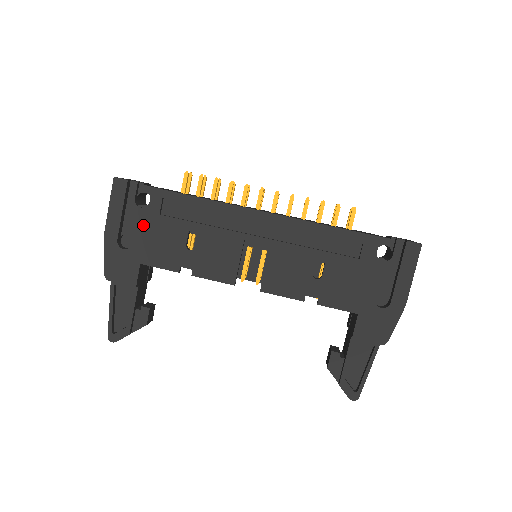
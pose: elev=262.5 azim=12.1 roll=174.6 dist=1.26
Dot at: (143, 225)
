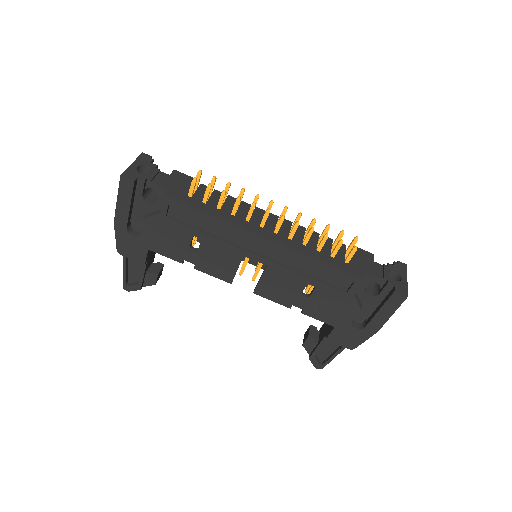
Dot at: (150, 222)
